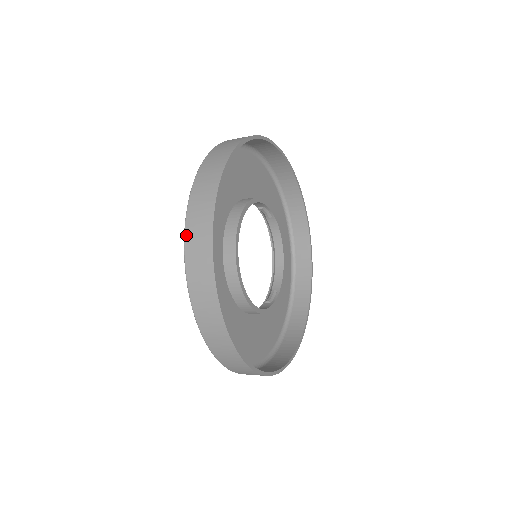
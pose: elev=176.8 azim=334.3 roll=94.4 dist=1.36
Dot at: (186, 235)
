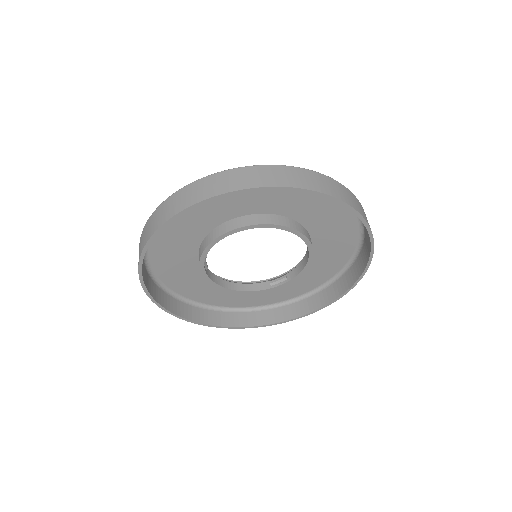
Dot at: occluded
